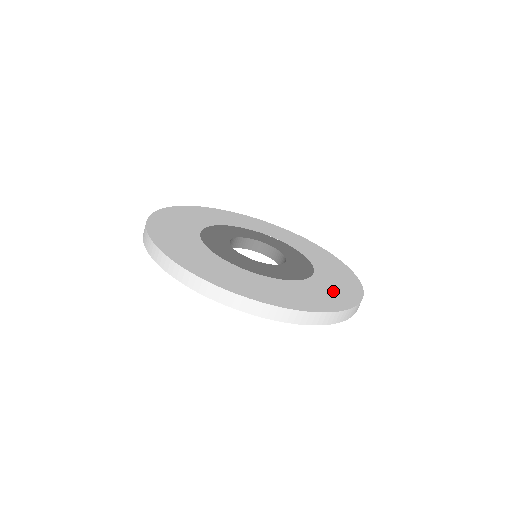
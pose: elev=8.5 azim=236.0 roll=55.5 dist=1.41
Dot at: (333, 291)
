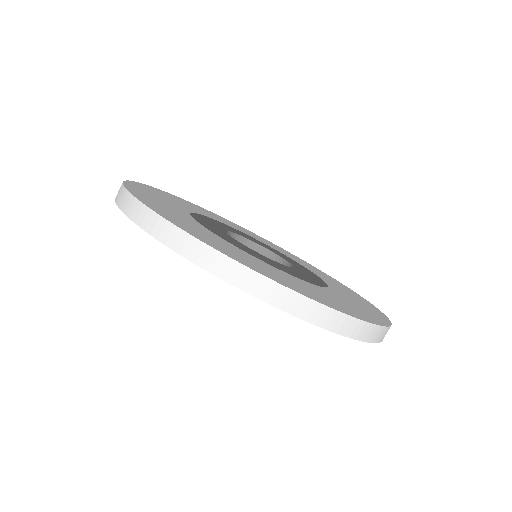
Dot at: (348, 305)
